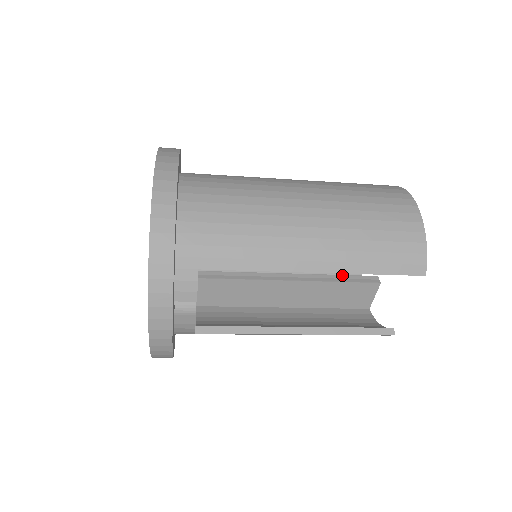
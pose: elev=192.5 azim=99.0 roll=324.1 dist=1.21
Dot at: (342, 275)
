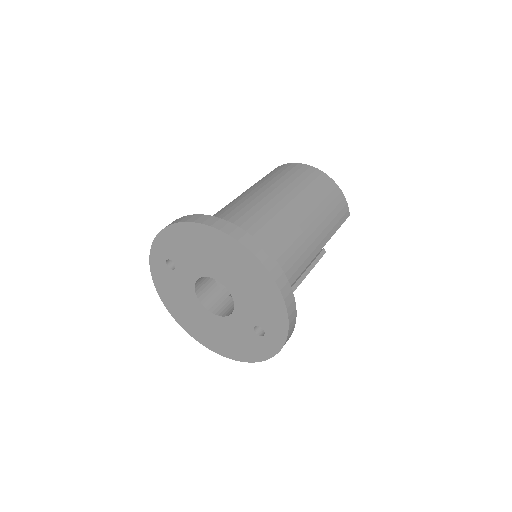
Dot at: occluded
